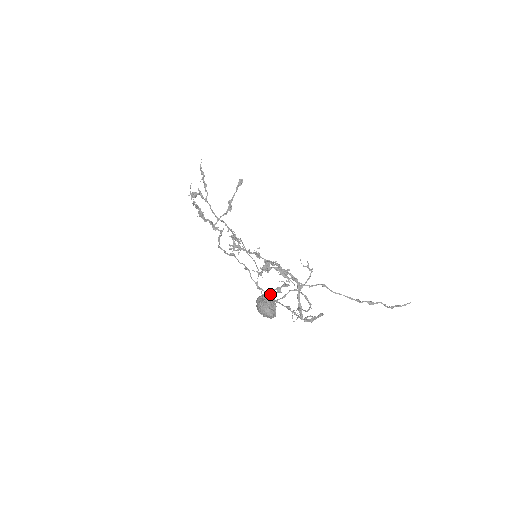
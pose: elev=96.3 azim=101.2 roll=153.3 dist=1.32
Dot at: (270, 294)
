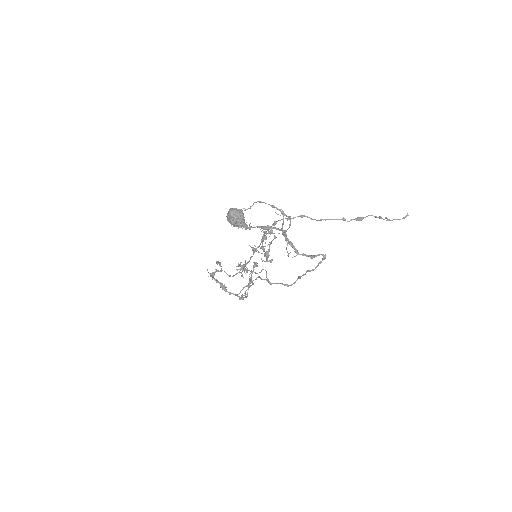
Dot at: (260, 247)
